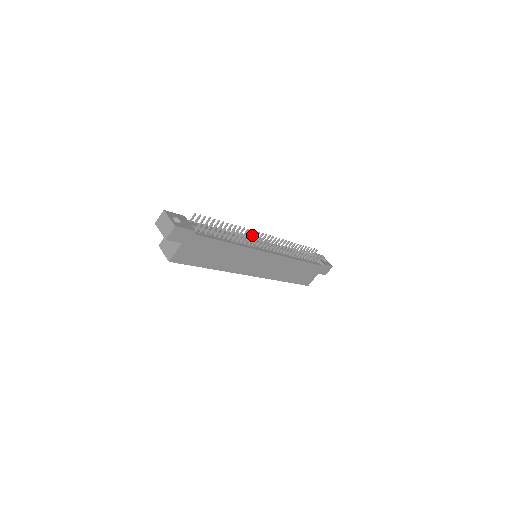
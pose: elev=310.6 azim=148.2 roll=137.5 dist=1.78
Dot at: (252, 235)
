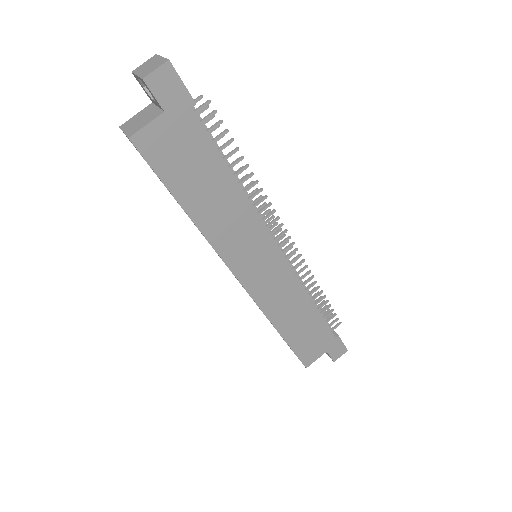
Dot at: (263, 213)
